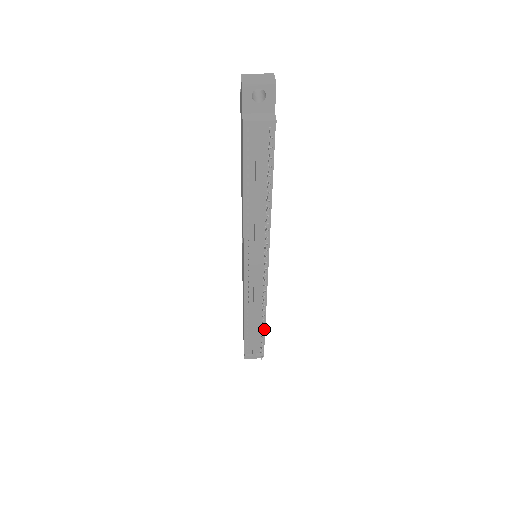
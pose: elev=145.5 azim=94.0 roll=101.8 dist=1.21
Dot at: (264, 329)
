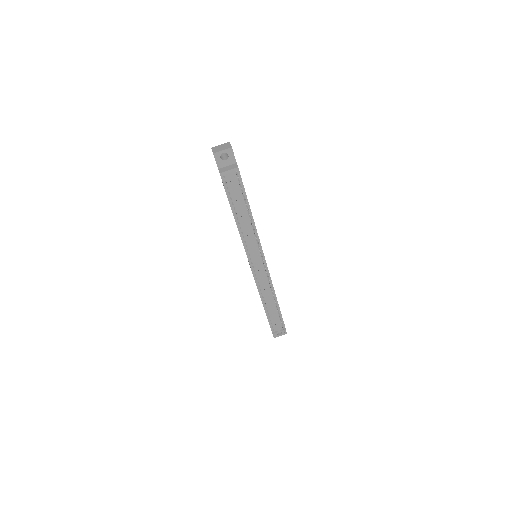
Dot at: (279, 308)
